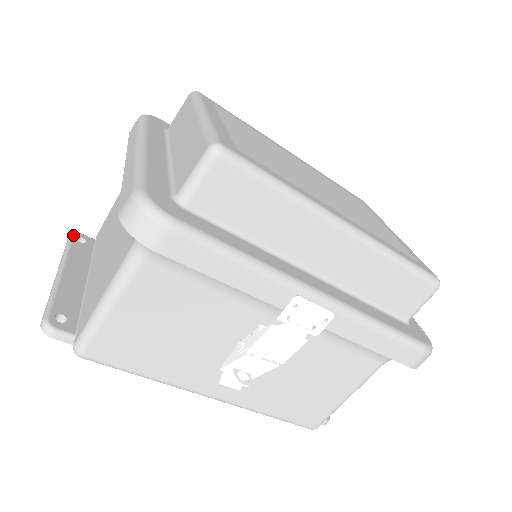
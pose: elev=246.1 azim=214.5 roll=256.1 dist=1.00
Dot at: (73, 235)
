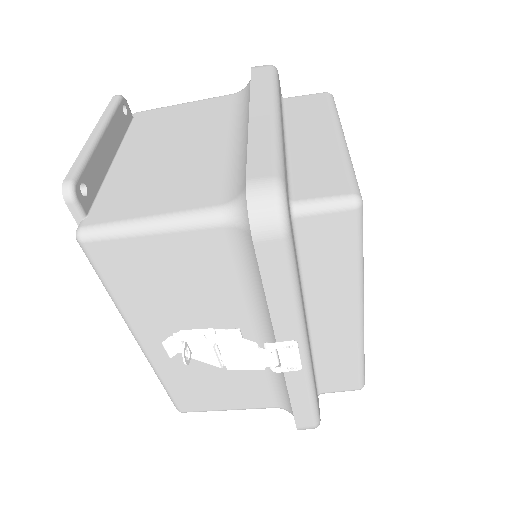
Dot at: (122, 98)
